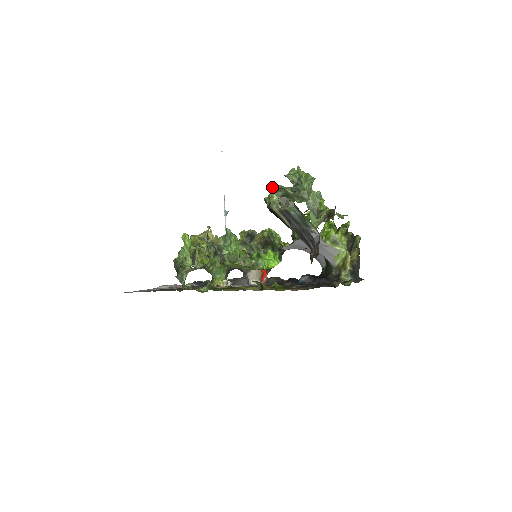
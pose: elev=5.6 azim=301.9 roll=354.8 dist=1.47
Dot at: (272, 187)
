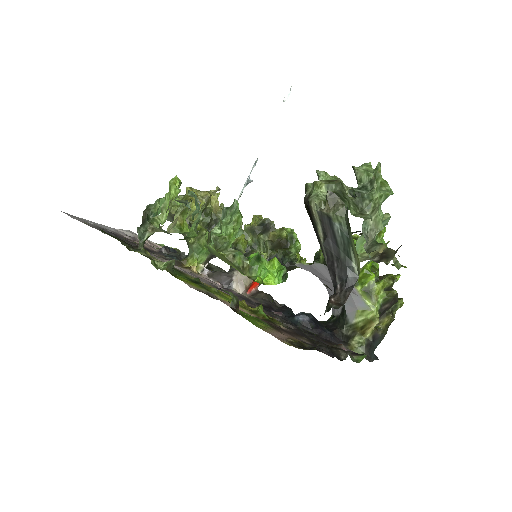
Dot at: (326, 174)
